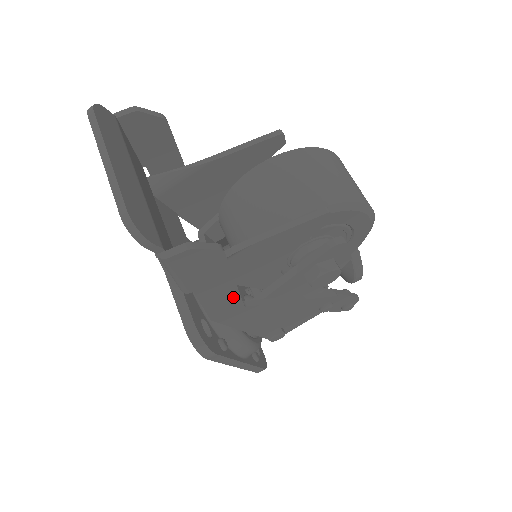
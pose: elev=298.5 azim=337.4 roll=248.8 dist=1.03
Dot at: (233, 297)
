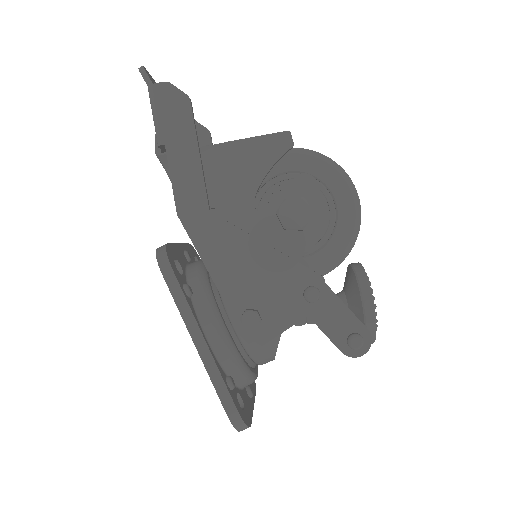
Dot at: (198, 181)
